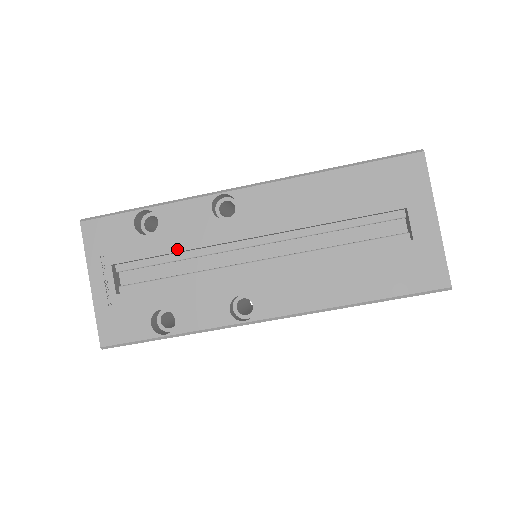
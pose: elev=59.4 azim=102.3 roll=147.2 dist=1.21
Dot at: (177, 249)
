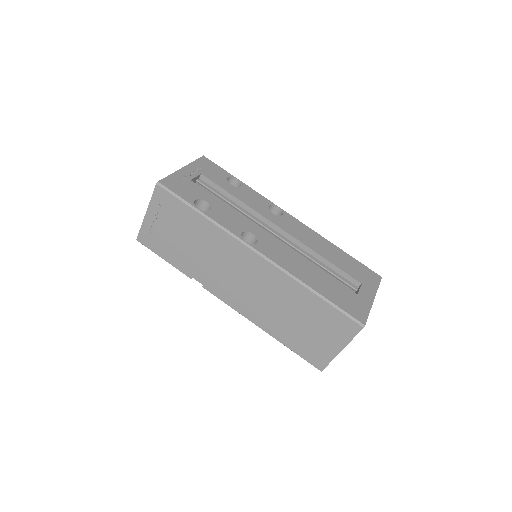
Dot at: (239, 198)
